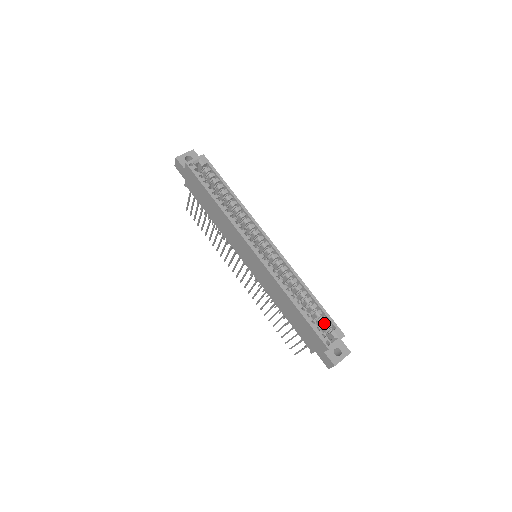
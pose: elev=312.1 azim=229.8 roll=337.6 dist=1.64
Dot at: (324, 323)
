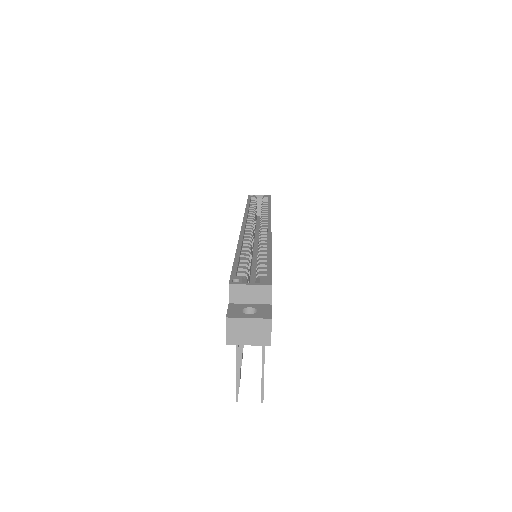
Dot at: occluded
